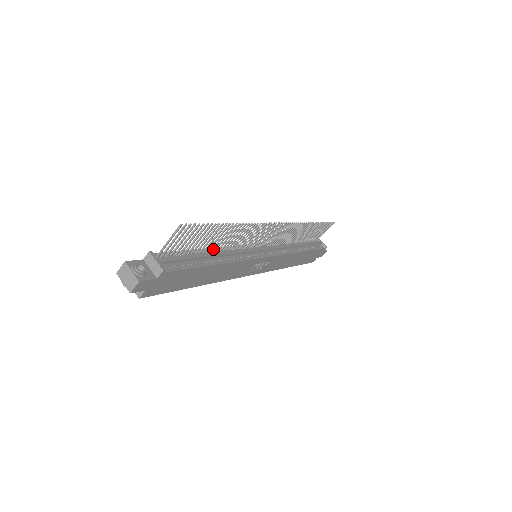
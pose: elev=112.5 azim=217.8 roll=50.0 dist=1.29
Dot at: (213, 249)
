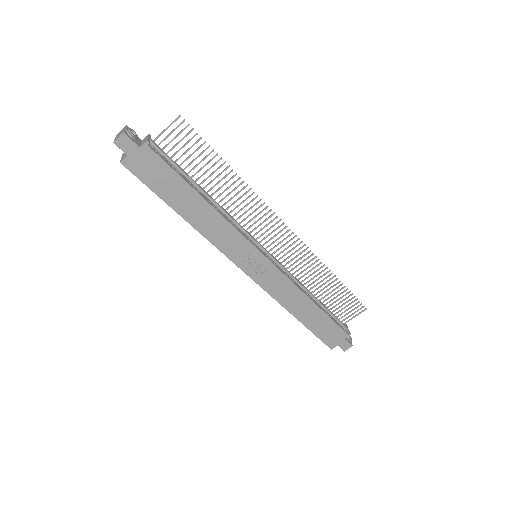
Dot at: occluded
